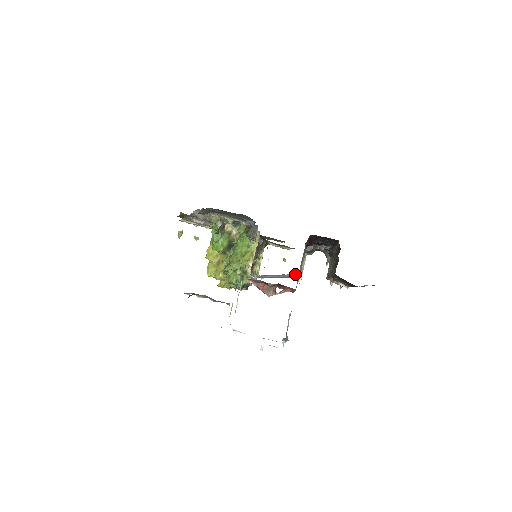
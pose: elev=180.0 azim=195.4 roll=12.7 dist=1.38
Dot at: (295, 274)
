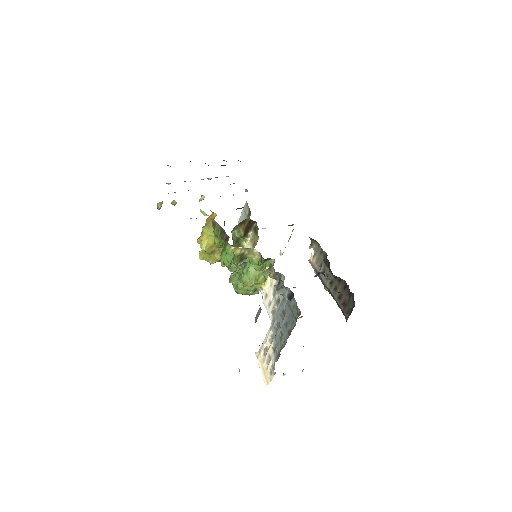
Dot at: occluded
